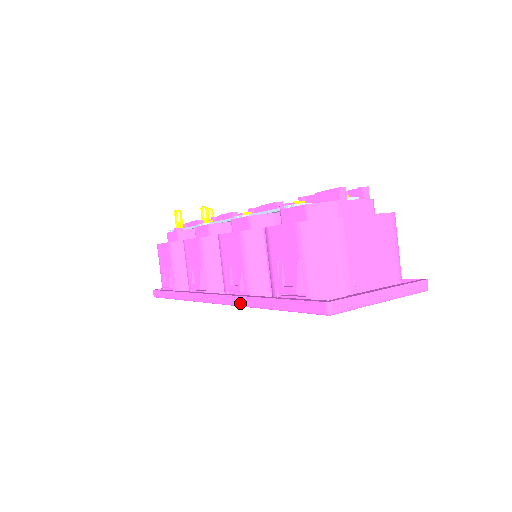
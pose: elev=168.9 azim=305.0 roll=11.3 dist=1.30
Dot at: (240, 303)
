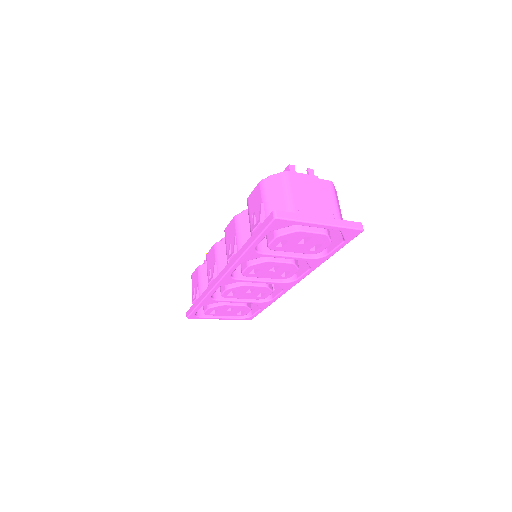
Dot at: (234, 261)
